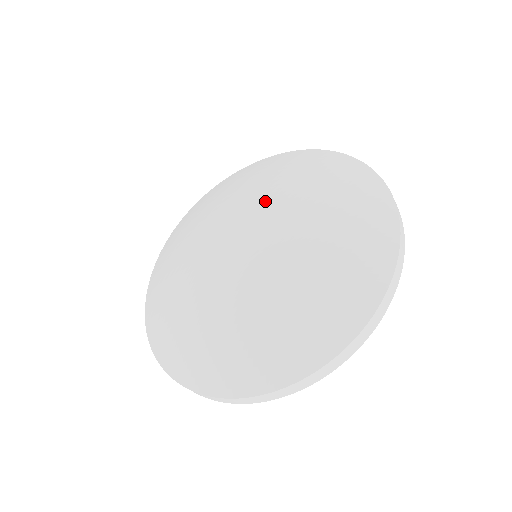
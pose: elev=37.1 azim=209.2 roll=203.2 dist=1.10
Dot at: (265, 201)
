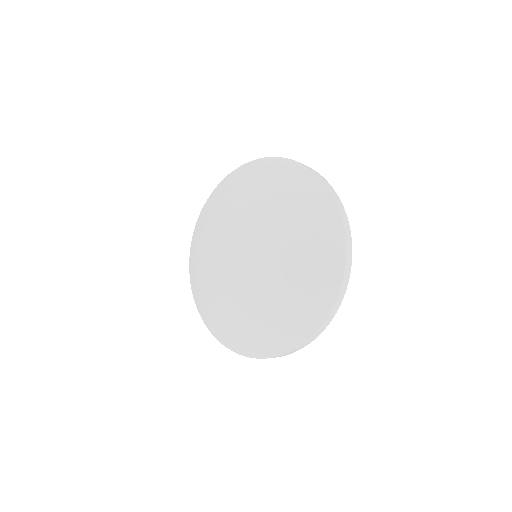
Dot at: (239, 221)
